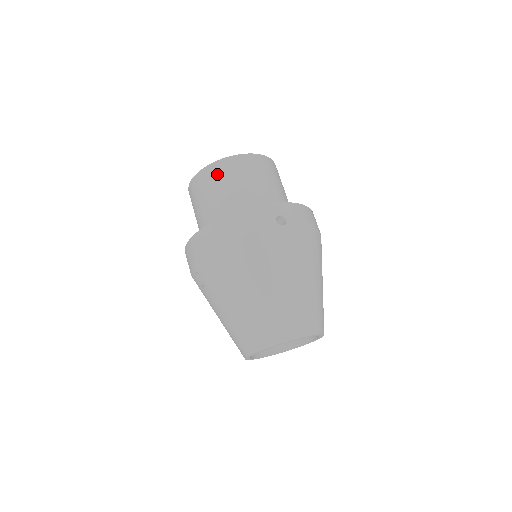
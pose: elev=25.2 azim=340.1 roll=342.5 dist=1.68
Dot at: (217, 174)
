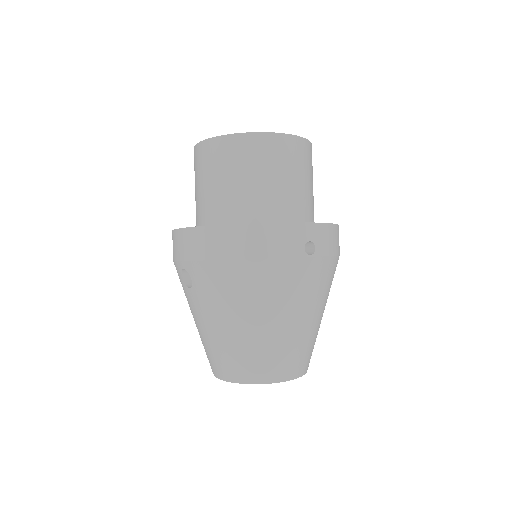
Dot at: (244, 152)
